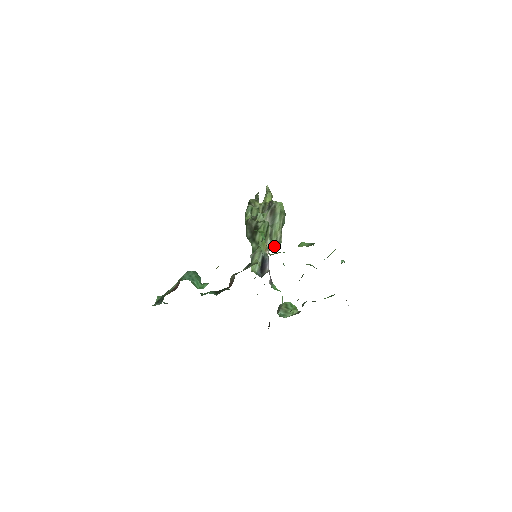
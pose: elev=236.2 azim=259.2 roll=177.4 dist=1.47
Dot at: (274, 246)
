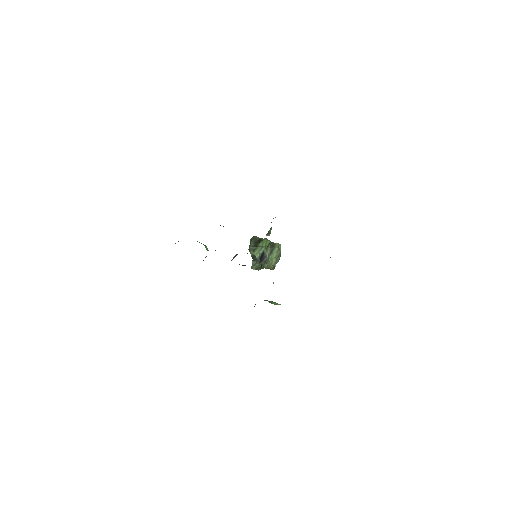
Dot at: (269, 264)
